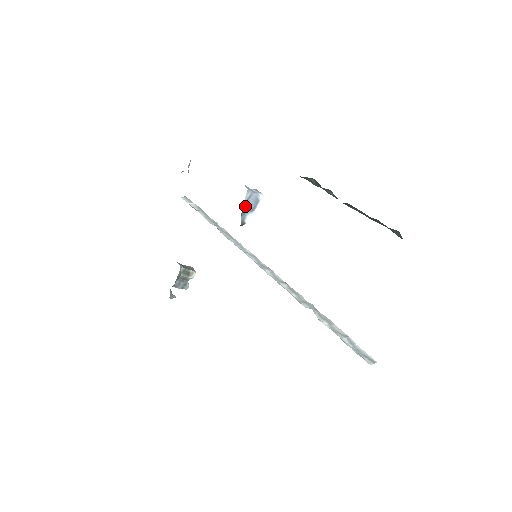
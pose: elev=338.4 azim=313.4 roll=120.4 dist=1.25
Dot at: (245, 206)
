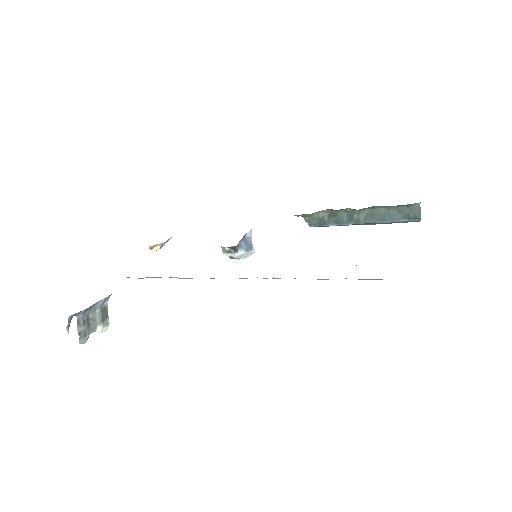
Dot at: (244, 240)
